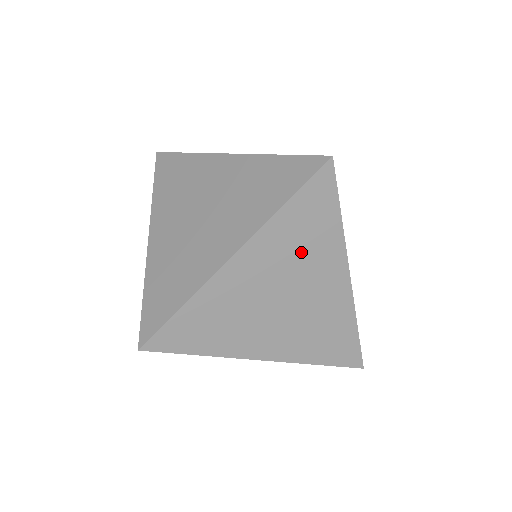
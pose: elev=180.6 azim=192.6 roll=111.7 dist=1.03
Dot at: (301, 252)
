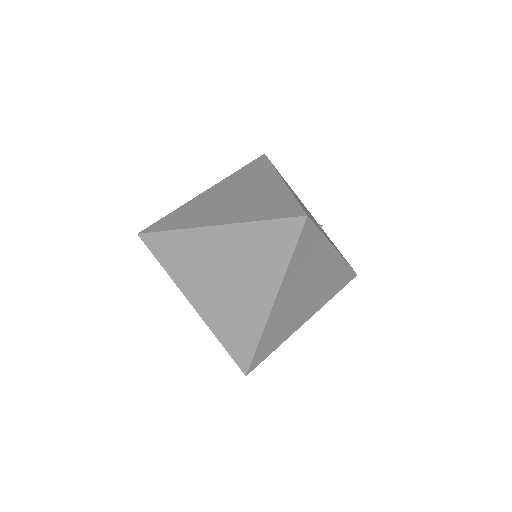
Dot at: (254, 259)
